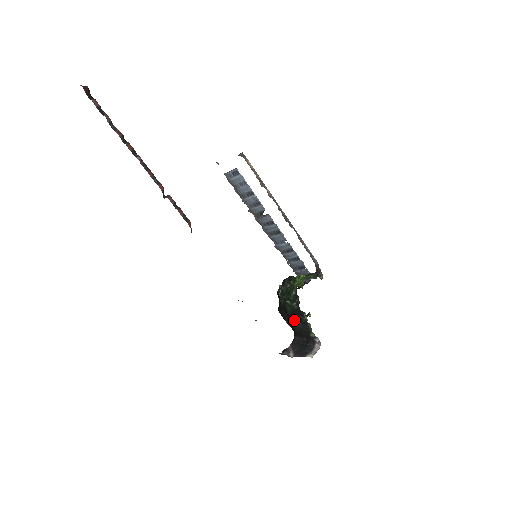
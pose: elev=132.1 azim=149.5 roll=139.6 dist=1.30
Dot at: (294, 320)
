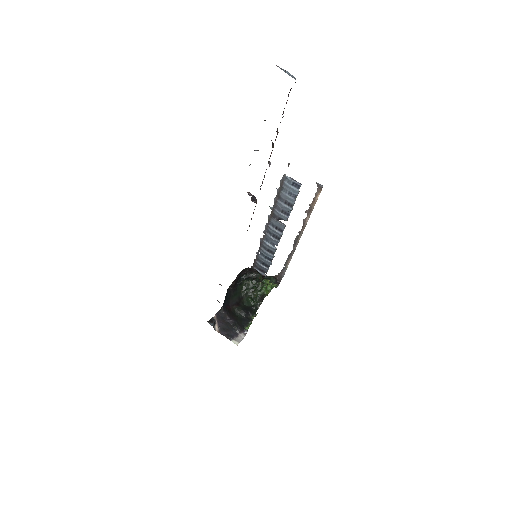
Dot at: (241, 310)
